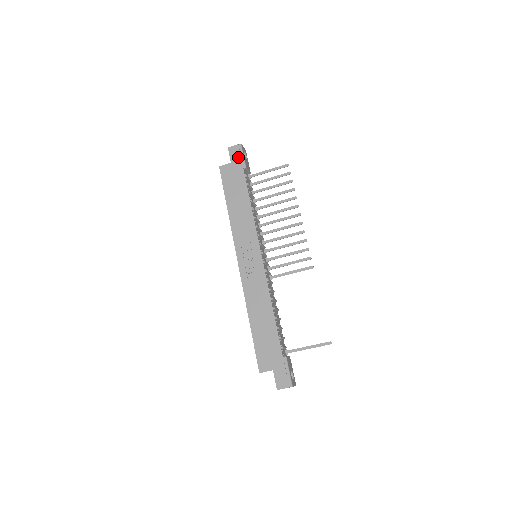
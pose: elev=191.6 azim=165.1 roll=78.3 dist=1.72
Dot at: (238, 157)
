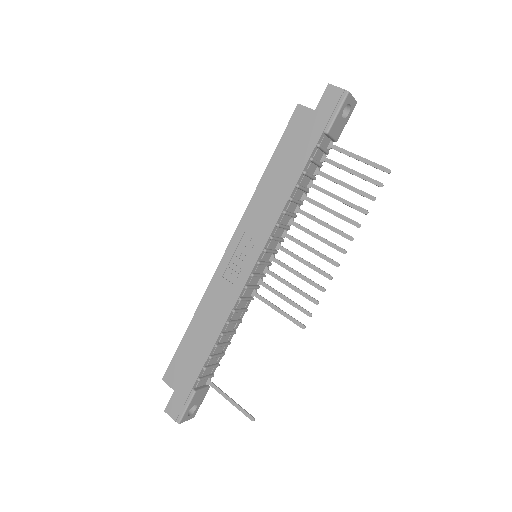
Dot at: (329, 109)
